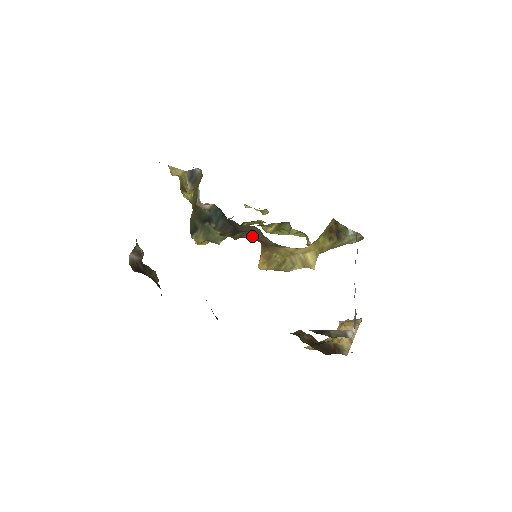
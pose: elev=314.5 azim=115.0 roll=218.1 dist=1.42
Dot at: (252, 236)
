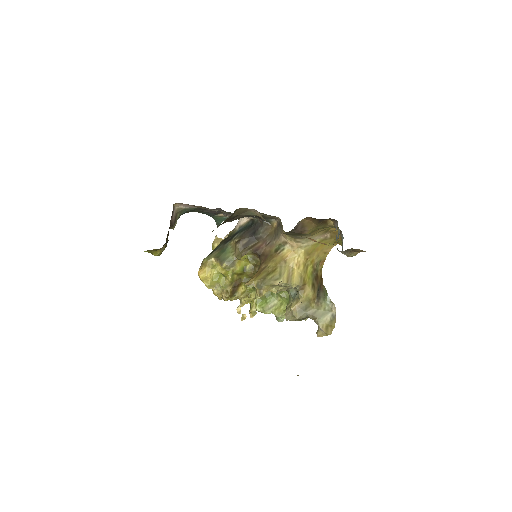
Dot at: (261, 246)
